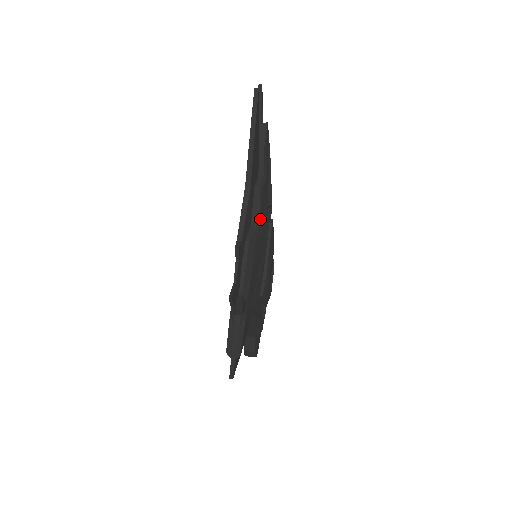
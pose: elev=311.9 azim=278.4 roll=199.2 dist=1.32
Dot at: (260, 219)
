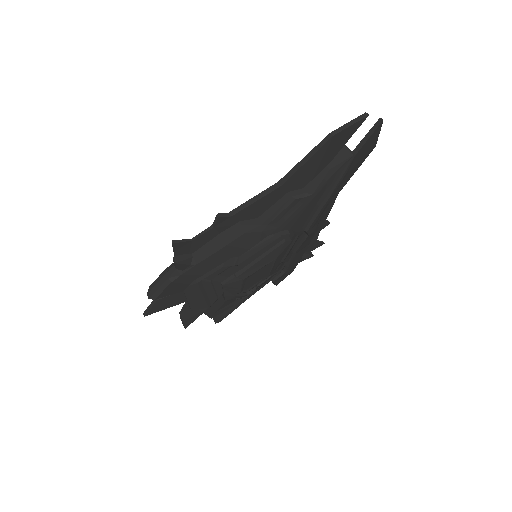
Dot at: (268, 221)
